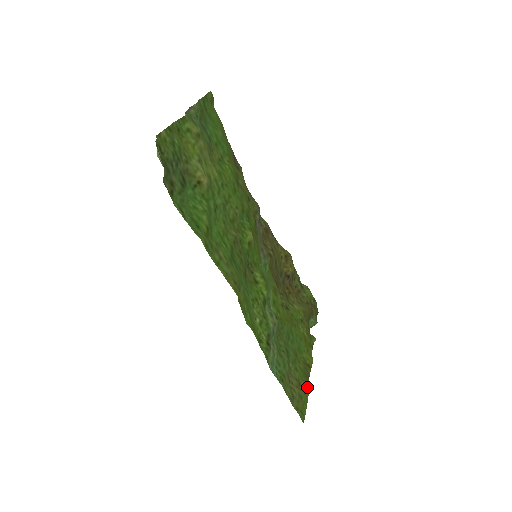
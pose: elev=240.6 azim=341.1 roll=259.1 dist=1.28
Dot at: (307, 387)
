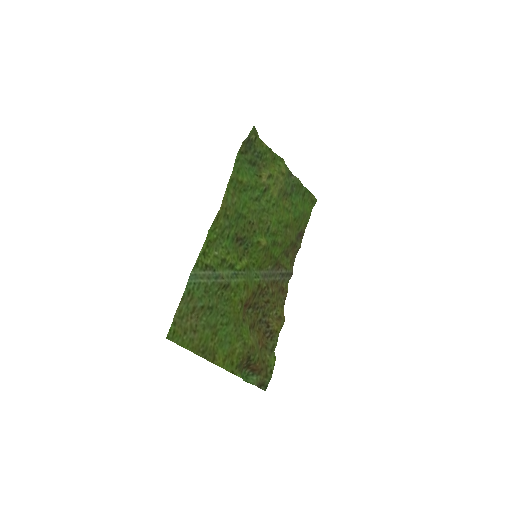
Dot at: (196, 352)
